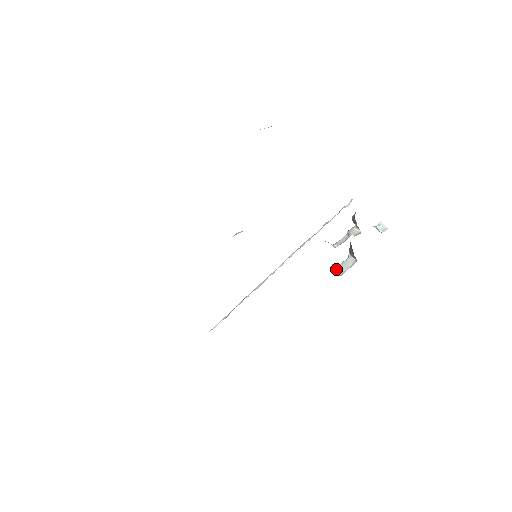
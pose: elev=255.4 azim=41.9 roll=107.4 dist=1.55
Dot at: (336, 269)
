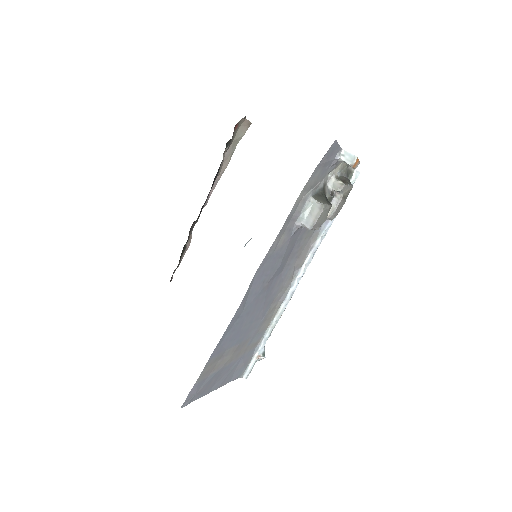
Dot at: (301, 221)
